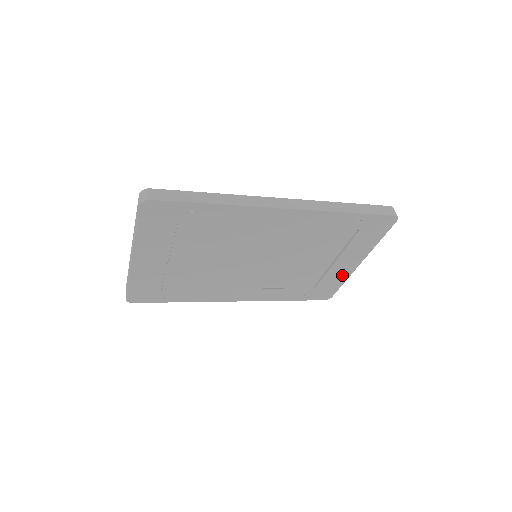
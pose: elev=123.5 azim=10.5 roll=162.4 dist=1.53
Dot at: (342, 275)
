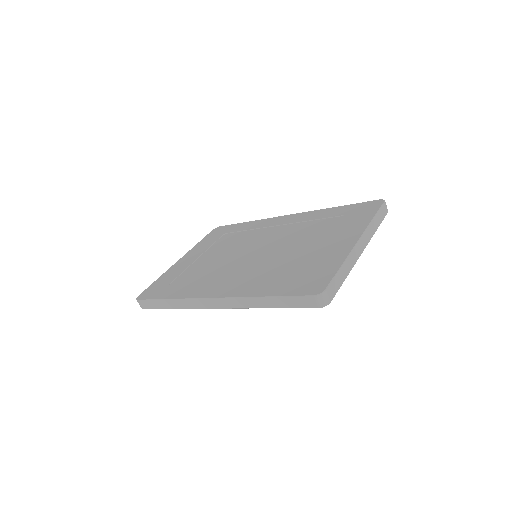
Dot at: occluded
